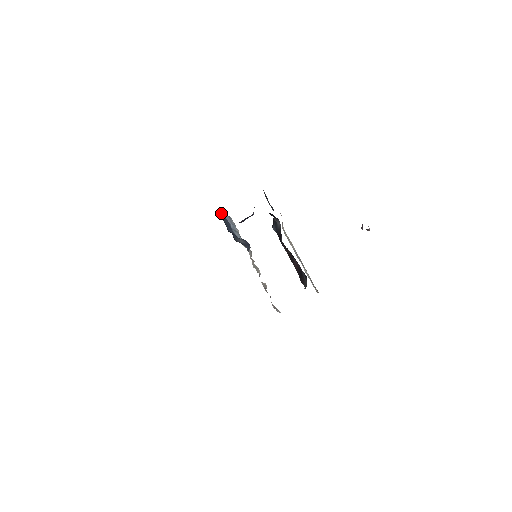
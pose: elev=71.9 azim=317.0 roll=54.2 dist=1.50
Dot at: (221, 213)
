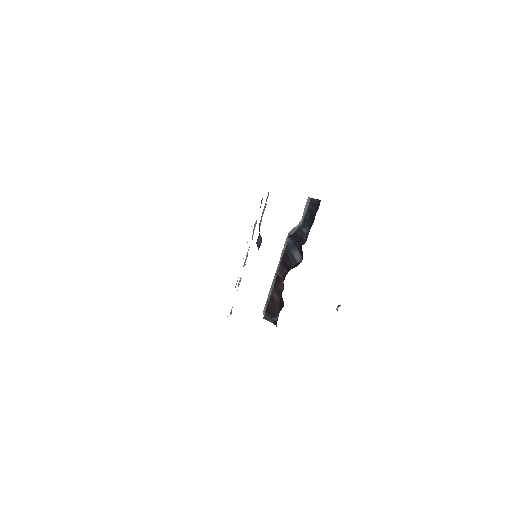
Dot at: (268, 193)
